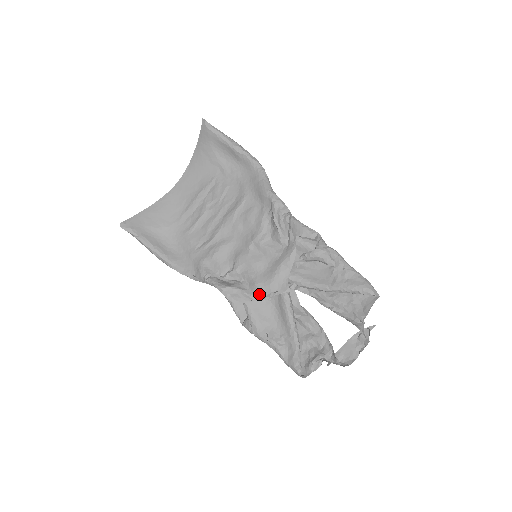
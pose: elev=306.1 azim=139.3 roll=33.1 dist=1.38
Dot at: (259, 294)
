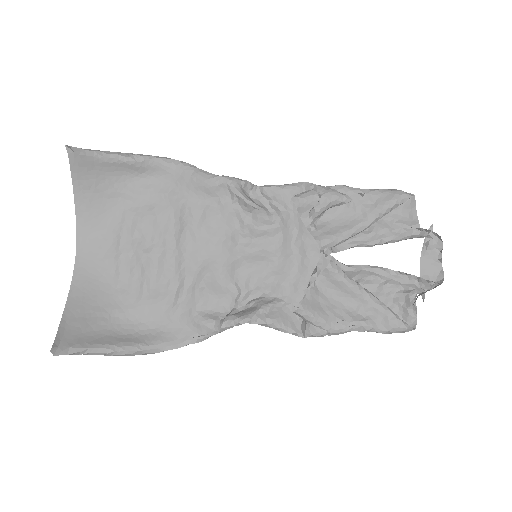
Dot at: (294, 291)
